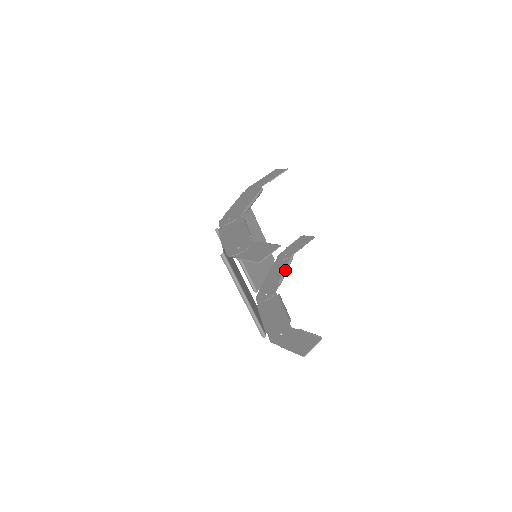
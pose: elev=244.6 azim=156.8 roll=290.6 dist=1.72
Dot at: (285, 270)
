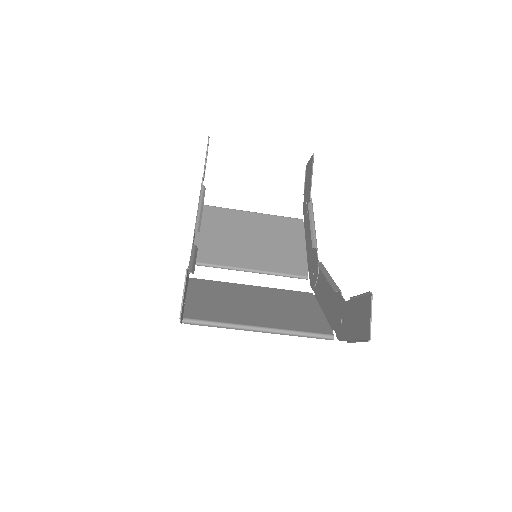
Dot at: (311, 226)
